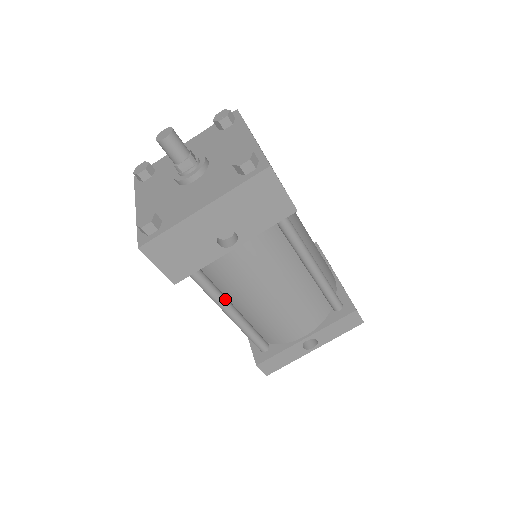
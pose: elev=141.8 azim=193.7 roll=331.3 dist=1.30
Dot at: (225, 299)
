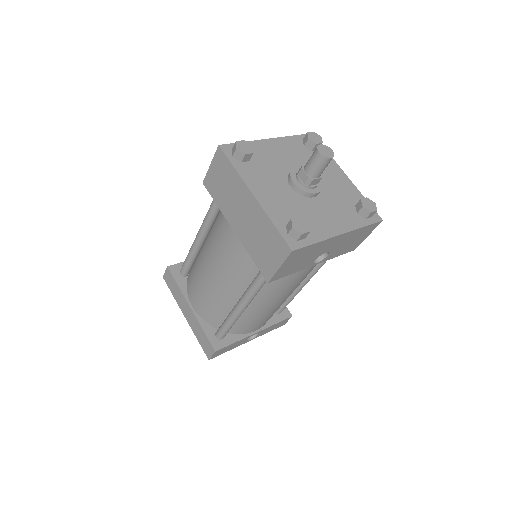
Dot at: occluded
